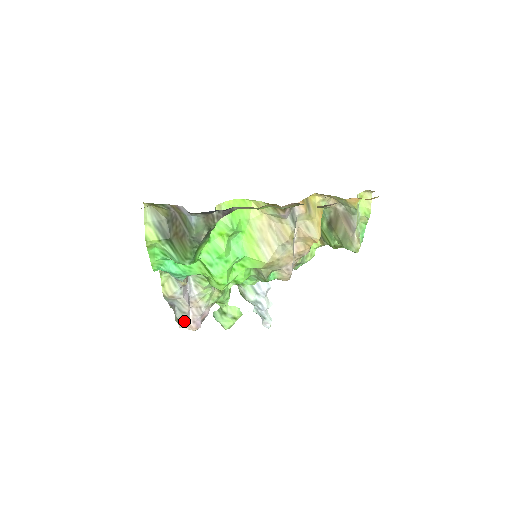
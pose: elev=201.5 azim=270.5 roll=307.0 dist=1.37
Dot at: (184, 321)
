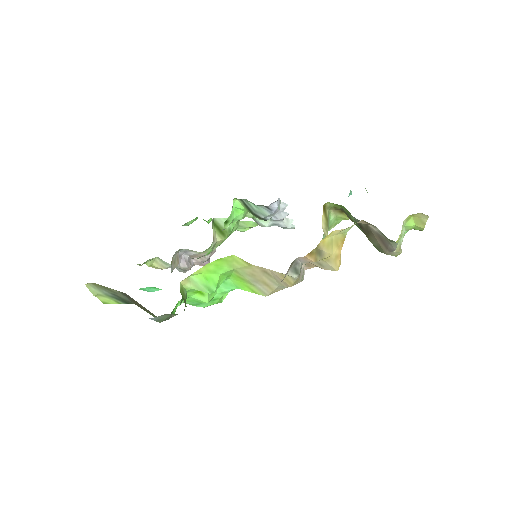
Dot at: occluded
